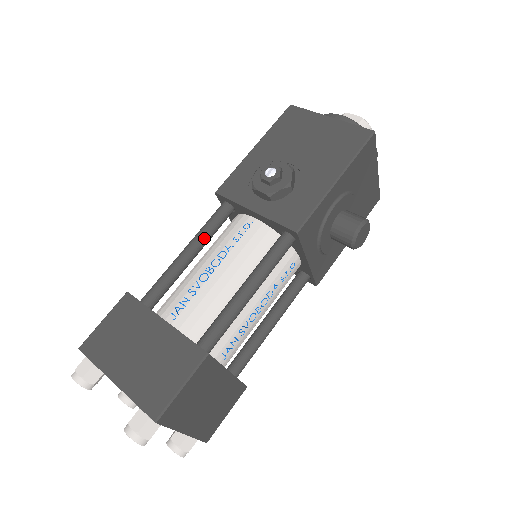
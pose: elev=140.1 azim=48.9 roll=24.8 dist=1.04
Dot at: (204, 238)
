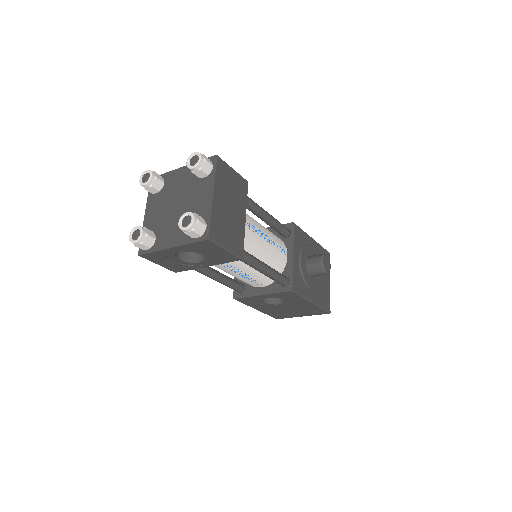
Dot at: occluded
